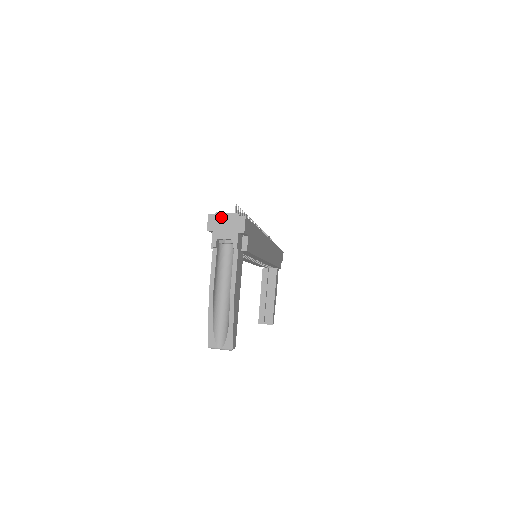
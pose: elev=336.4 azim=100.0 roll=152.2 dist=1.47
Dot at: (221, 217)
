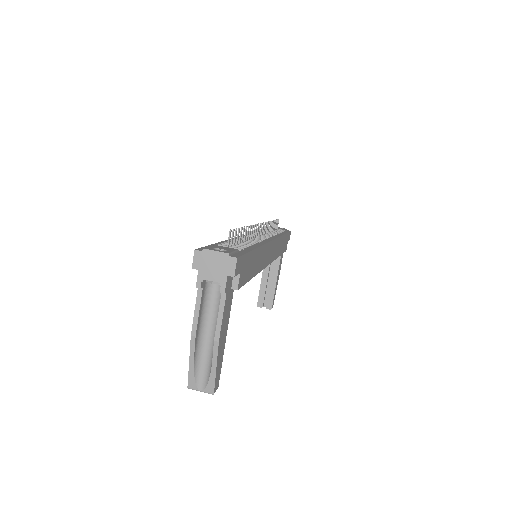
Dot at: (209, 255)
